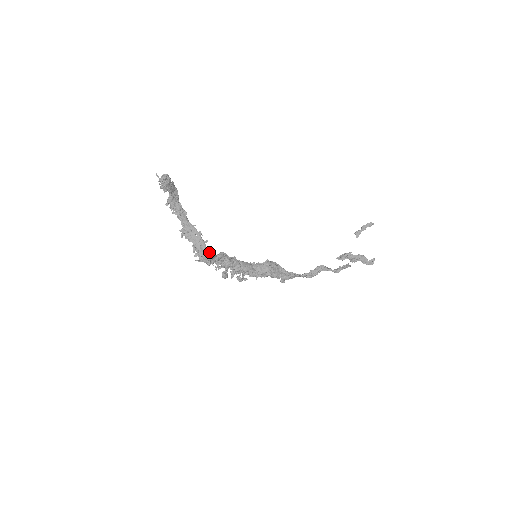
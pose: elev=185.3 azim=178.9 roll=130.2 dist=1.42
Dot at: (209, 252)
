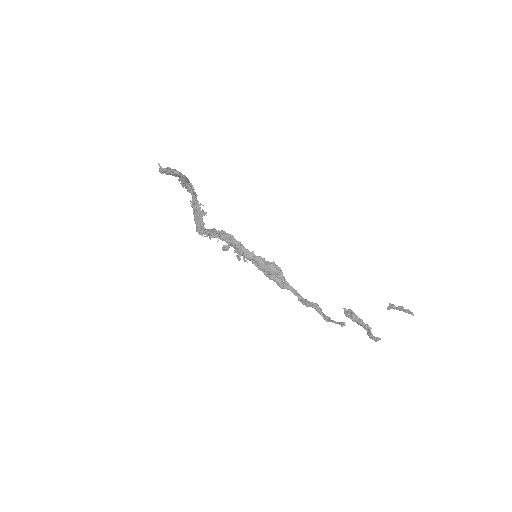
Dot at: (205, 231)
